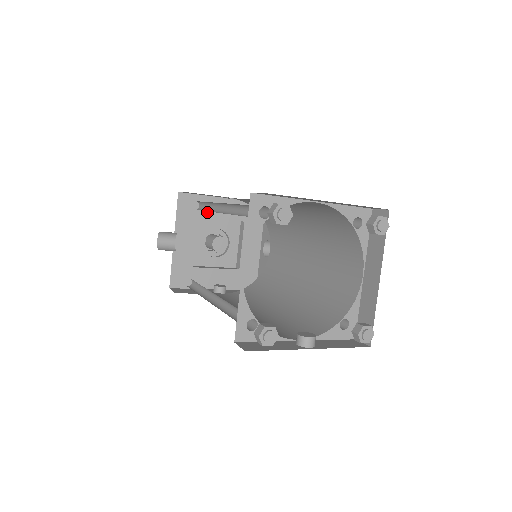
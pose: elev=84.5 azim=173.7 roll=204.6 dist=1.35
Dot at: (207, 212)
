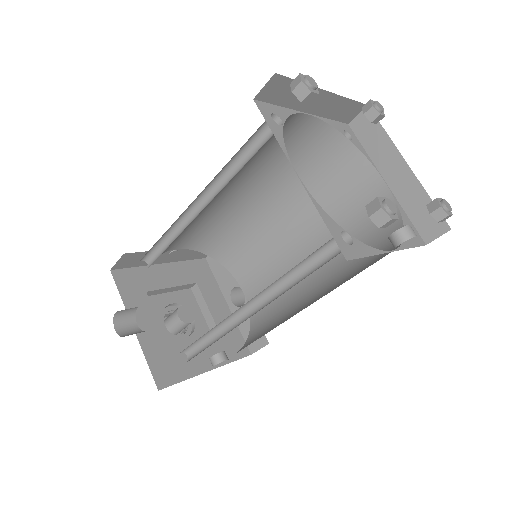
Dot at: (153, 284)
